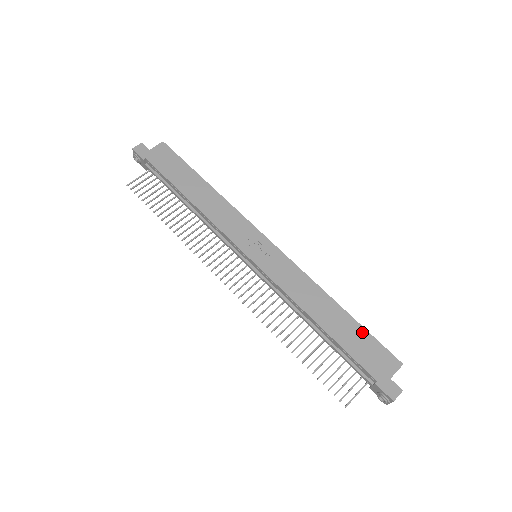
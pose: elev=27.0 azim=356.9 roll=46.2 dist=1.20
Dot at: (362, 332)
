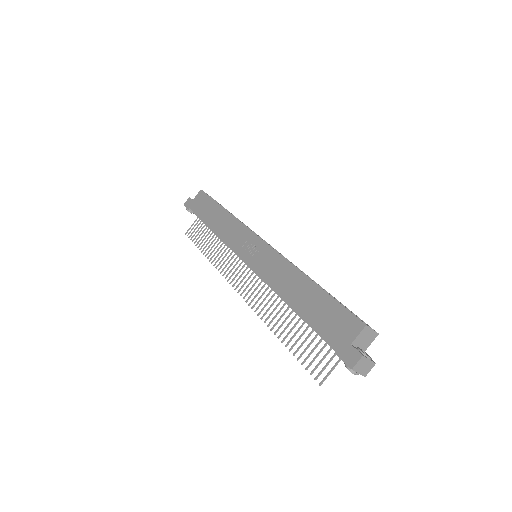
Dot at: (327, 300)
